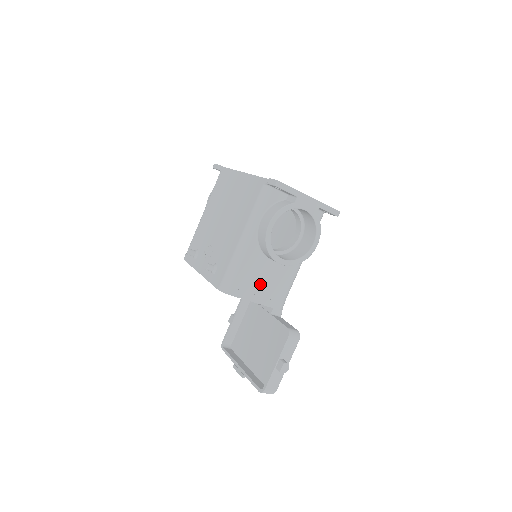
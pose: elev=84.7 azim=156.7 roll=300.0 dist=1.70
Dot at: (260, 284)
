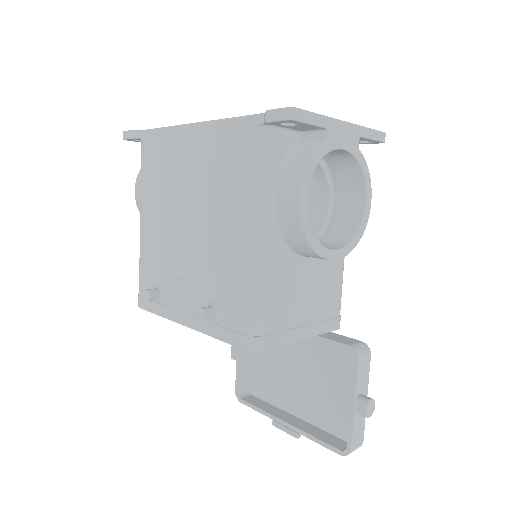
Dot at: (304, 305)
